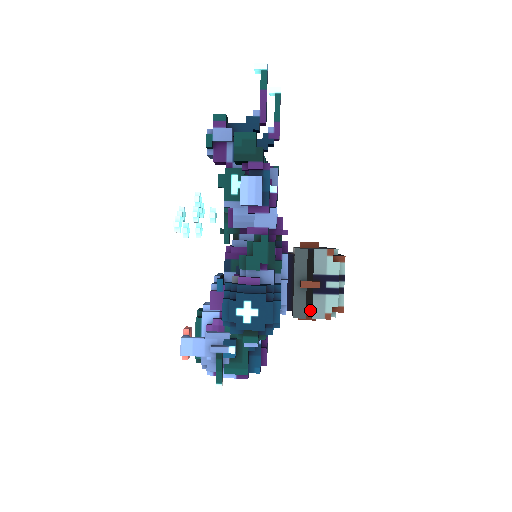
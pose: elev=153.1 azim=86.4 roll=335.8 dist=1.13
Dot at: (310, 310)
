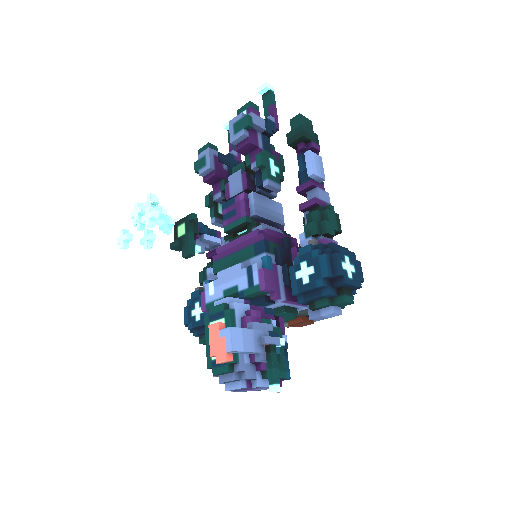
Dot at: occluded
